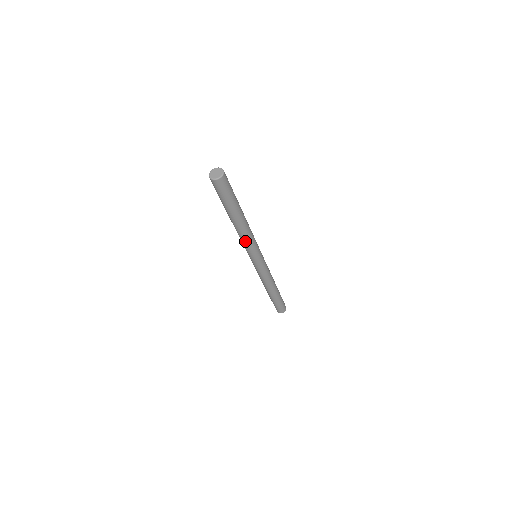
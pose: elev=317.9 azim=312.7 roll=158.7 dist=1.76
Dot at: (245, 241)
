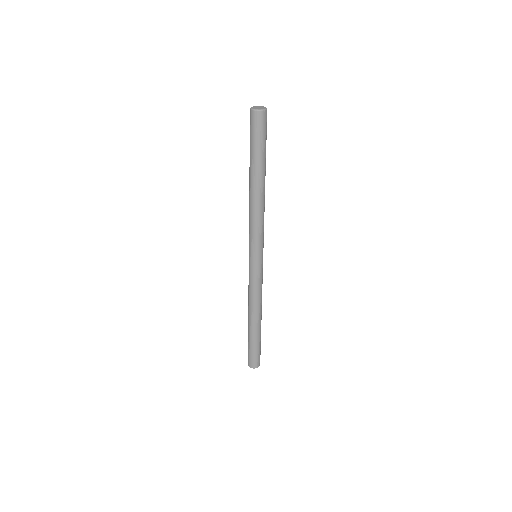
Dot at: (251, 219)
